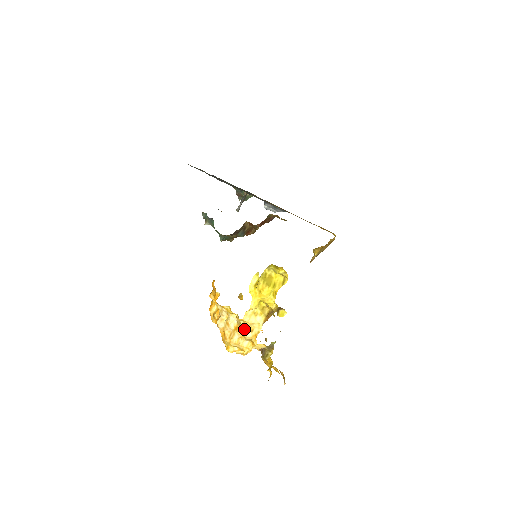
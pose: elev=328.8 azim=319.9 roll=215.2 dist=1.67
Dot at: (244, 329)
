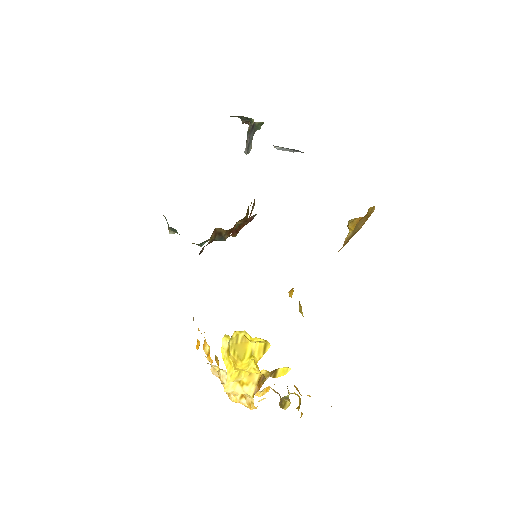
Dot at: (235, 395)
